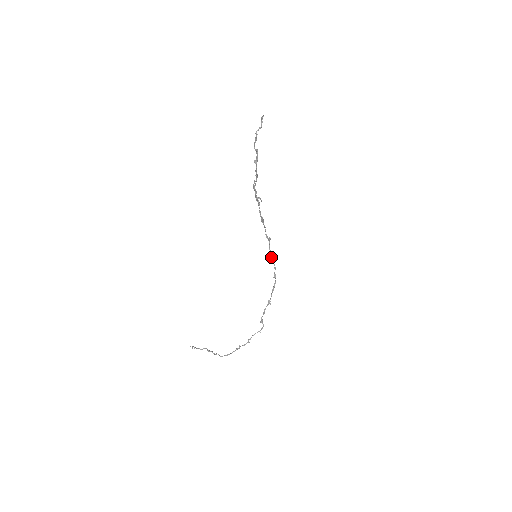
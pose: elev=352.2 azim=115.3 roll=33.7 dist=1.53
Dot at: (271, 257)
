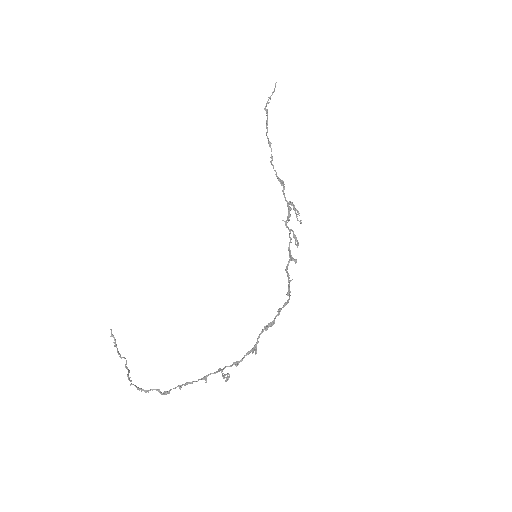
Dot at: (289, 287)
